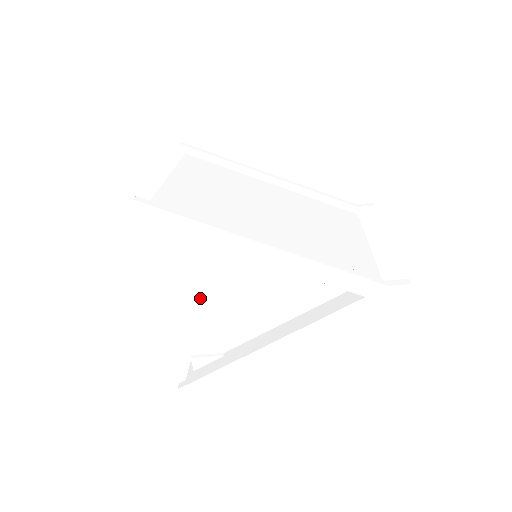
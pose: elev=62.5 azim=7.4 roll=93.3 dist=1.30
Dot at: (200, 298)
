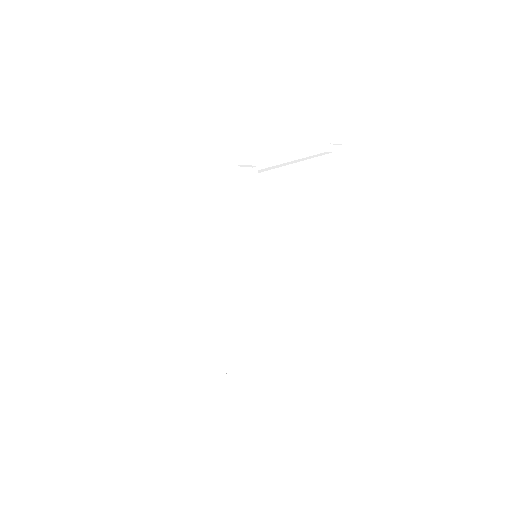
Dot at: (197, 233)
